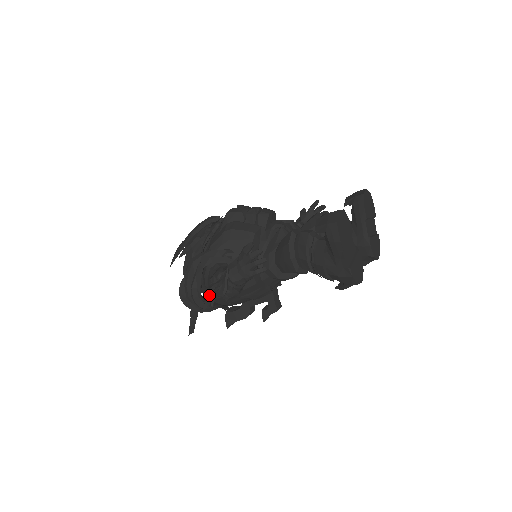
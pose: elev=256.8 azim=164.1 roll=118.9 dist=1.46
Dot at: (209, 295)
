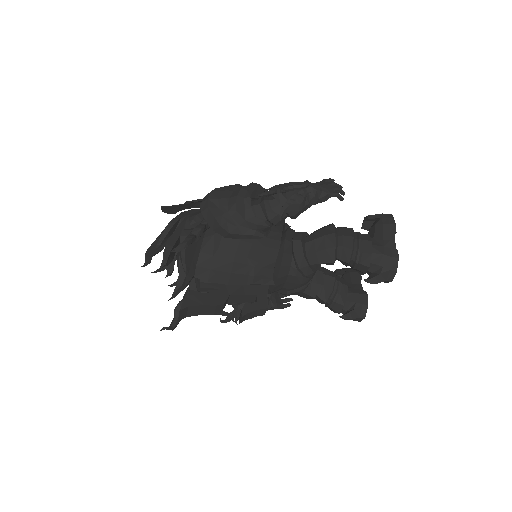
Dot at: (279, 186)
